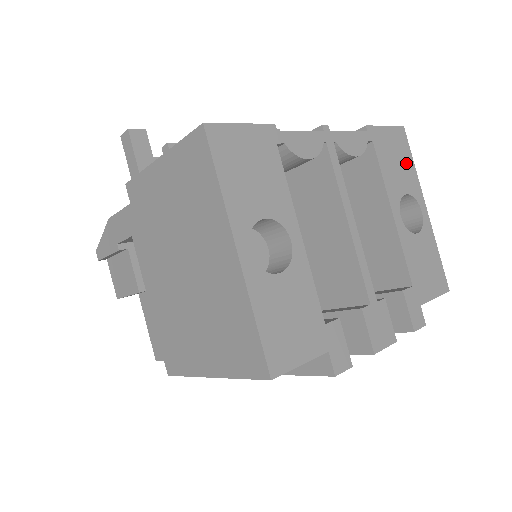
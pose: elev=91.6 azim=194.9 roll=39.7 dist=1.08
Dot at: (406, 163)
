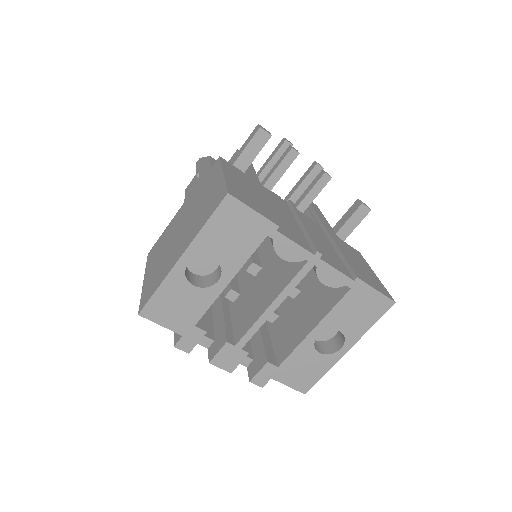
Dot at: (366, 319)
